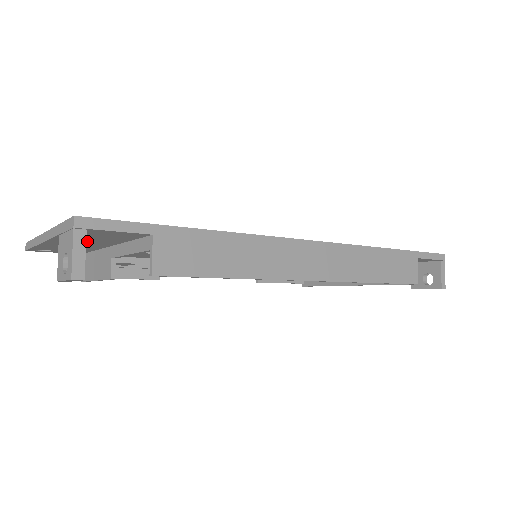
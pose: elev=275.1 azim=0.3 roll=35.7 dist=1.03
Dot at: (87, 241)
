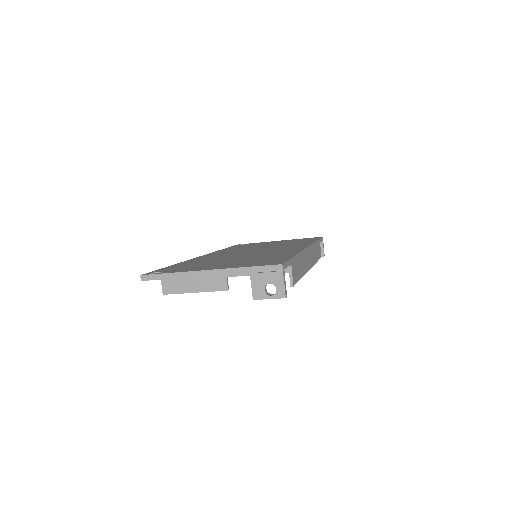
Dot at: occluded
